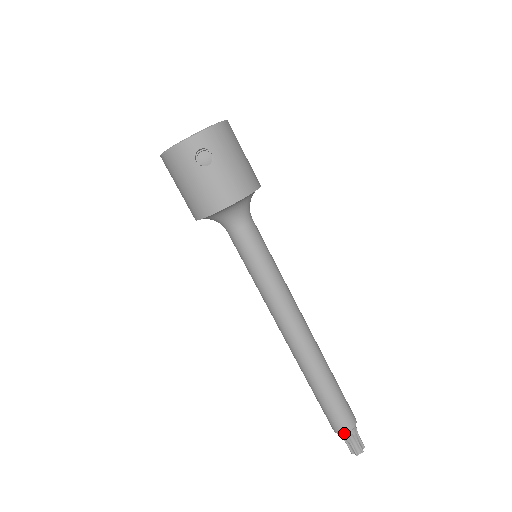
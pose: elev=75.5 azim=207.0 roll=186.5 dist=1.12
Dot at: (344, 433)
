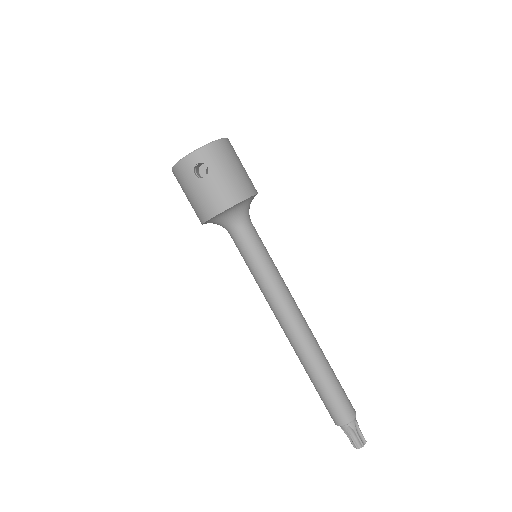
Dot at: (342, 425)
